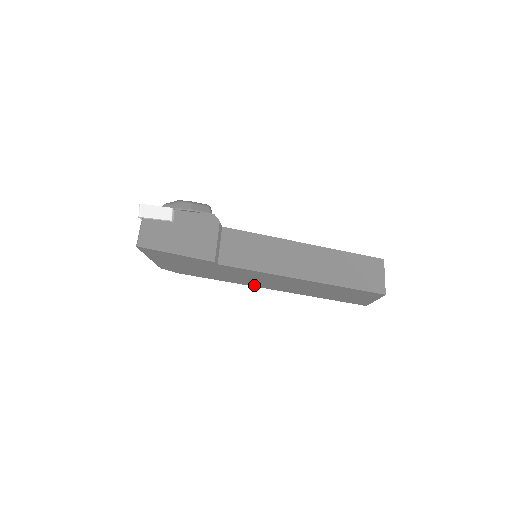
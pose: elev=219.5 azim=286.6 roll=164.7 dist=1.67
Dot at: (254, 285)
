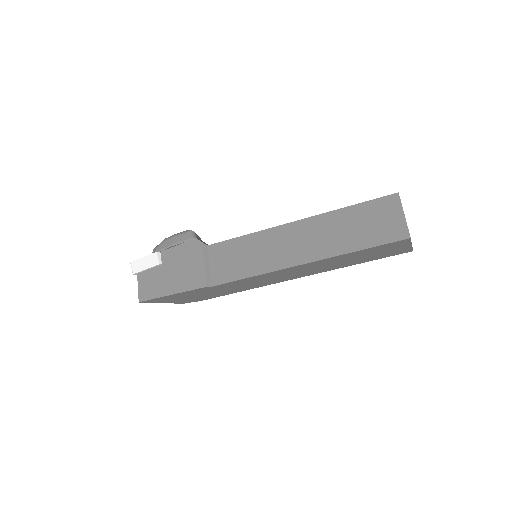
Dot at: (272, 283)
